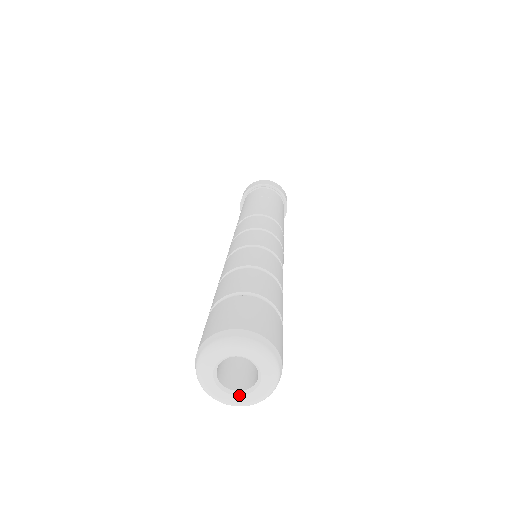
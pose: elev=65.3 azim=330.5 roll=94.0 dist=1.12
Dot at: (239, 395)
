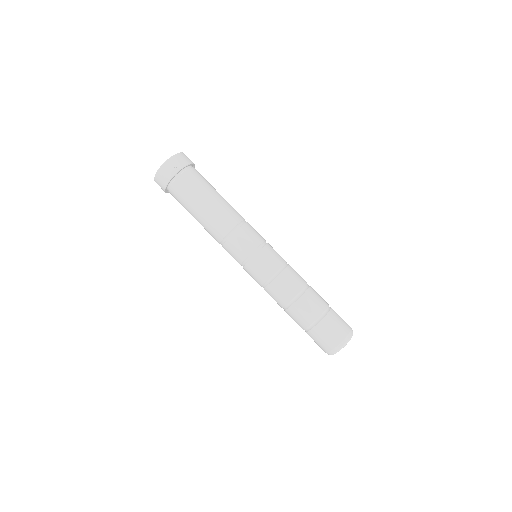
Dot at: occluded
